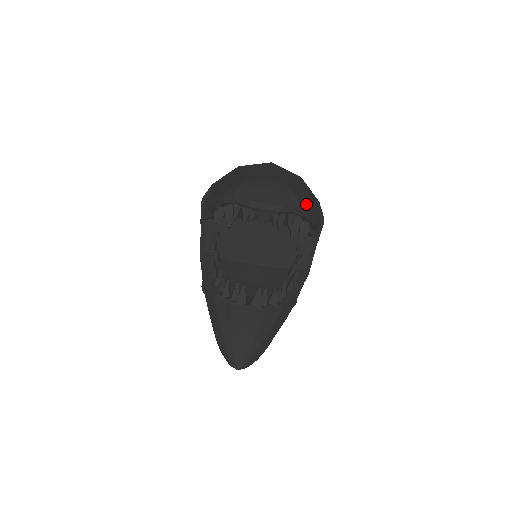
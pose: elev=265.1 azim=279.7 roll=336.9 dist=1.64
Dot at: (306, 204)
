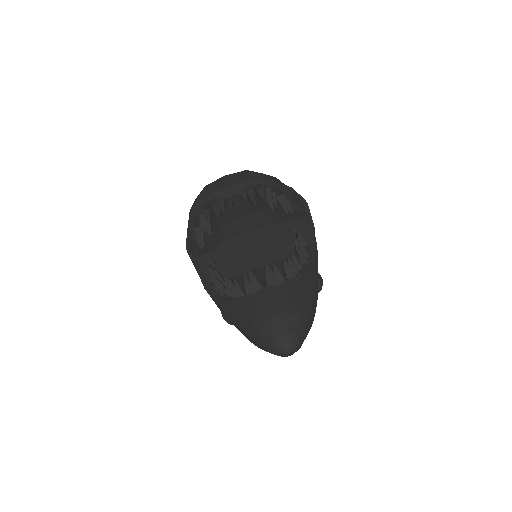
Dot at: (270, 177)
